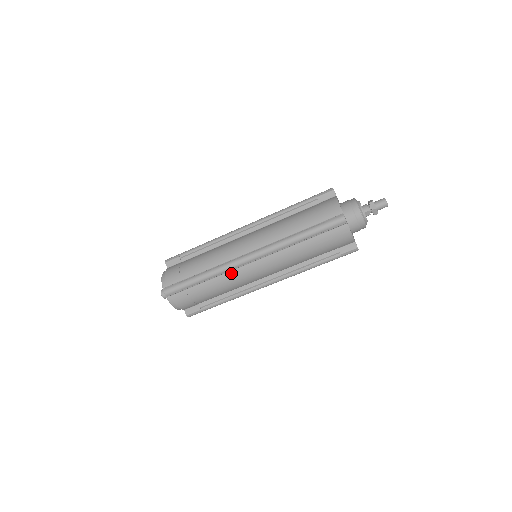
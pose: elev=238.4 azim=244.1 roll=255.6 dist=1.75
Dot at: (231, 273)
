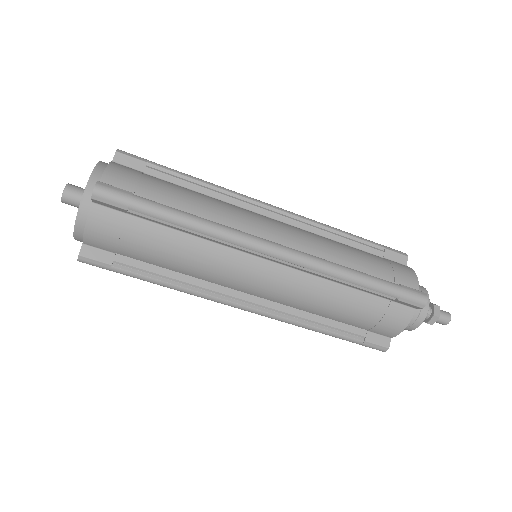
Dot at: (222, 249)
